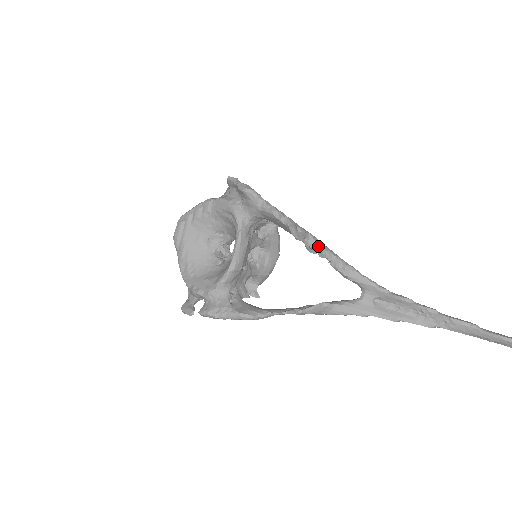
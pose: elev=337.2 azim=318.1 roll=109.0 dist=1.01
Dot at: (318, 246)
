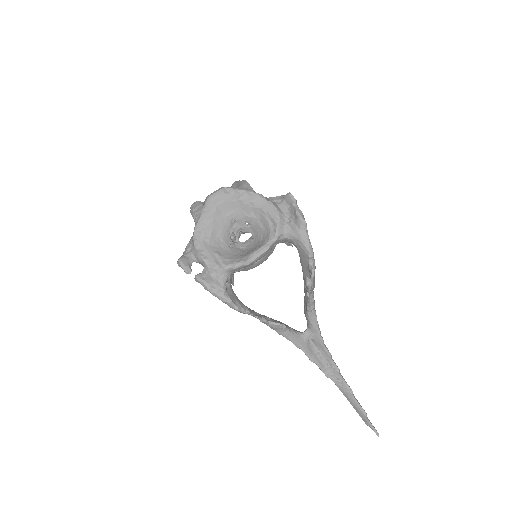
Dot at: (313, 289)
